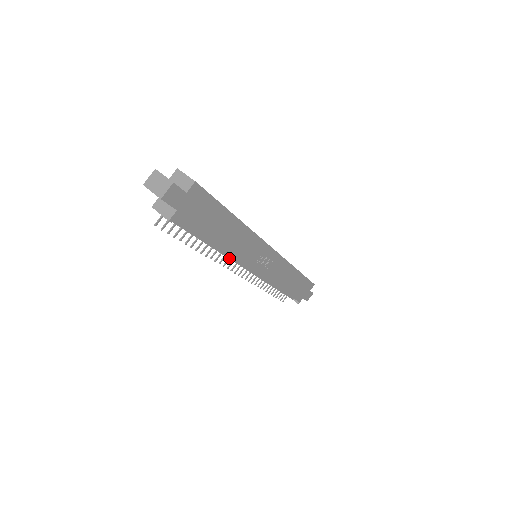
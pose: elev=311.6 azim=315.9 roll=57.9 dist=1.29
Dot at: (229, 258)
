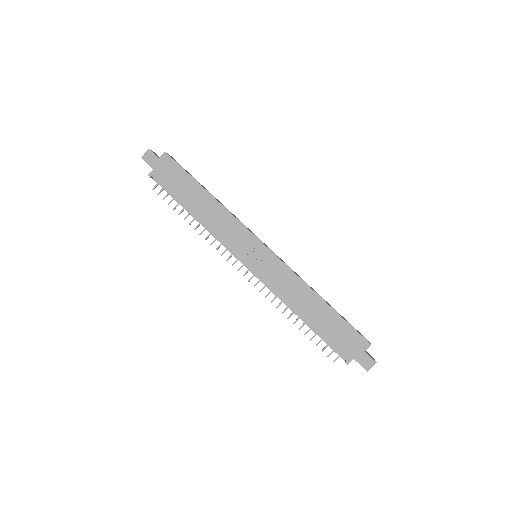
Dot at: occluded
